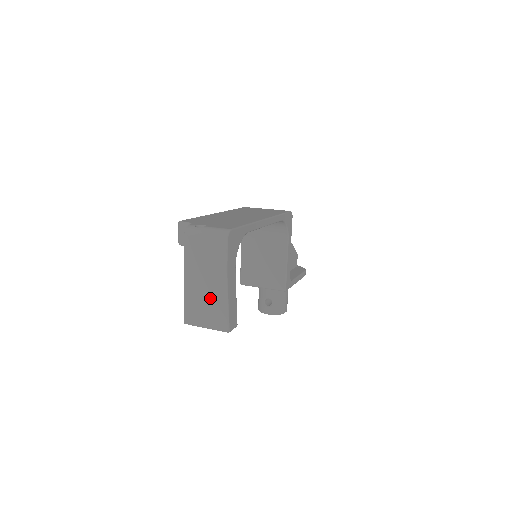
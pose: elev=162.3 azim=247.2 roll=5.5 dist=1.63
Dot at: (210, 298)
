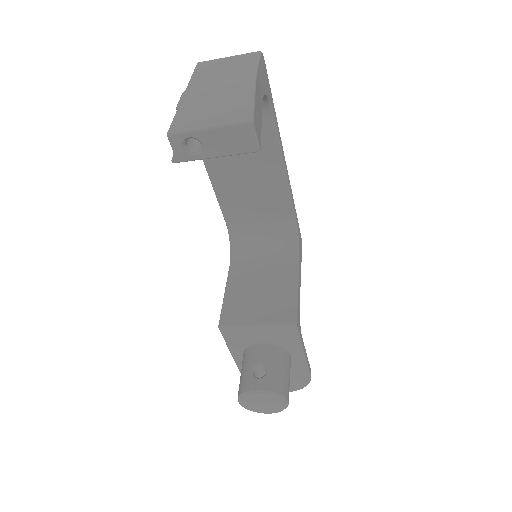
Dot at: (224, 98)
